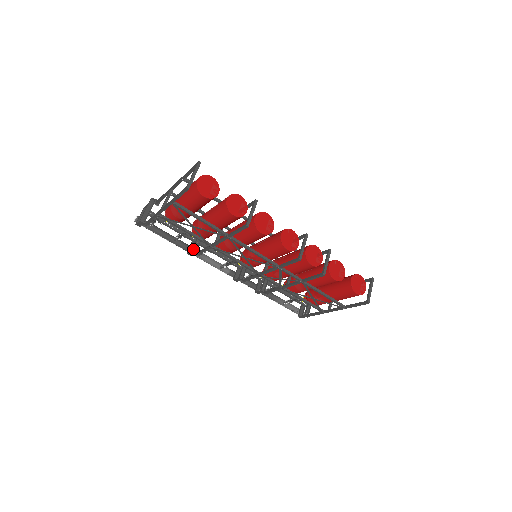
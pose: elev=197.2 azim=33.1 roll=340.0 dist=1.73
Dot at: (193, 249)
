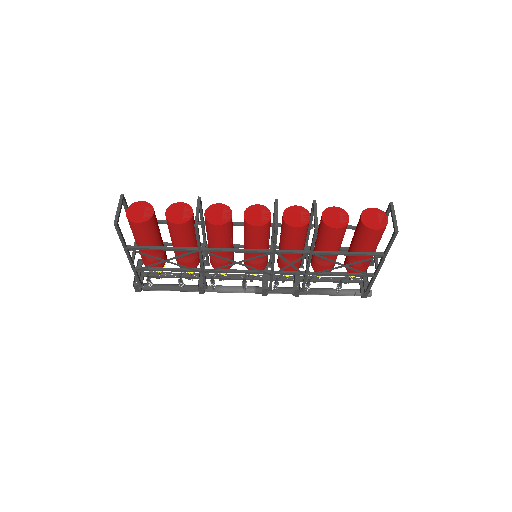
Dot at: (199, 285)
